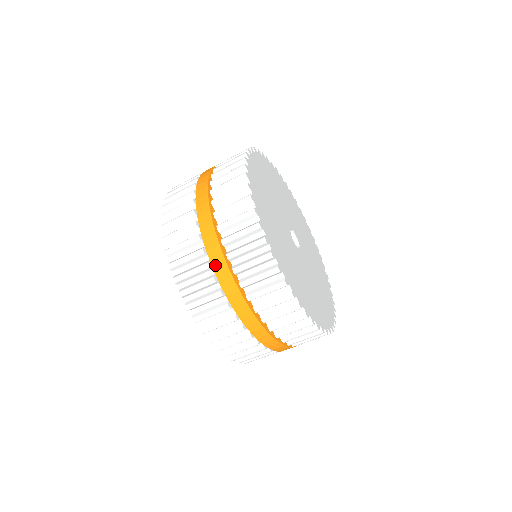
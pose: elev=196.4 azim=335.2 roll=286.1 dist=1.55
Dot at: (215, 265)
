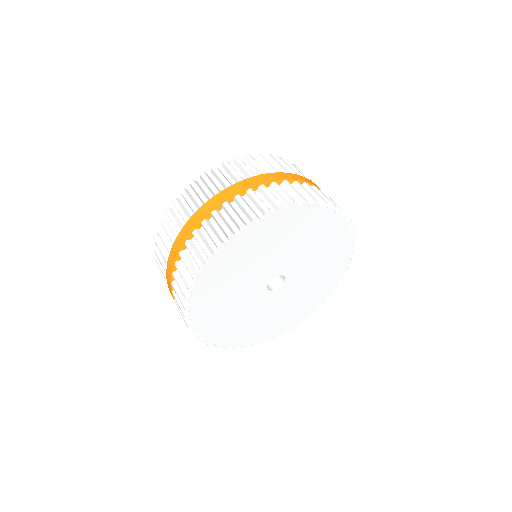
Dot at: occluded
